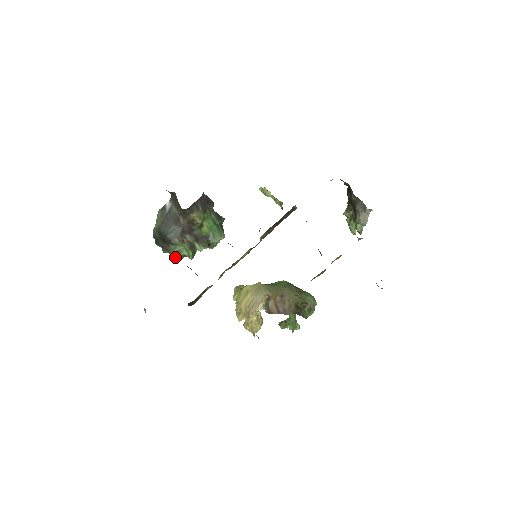
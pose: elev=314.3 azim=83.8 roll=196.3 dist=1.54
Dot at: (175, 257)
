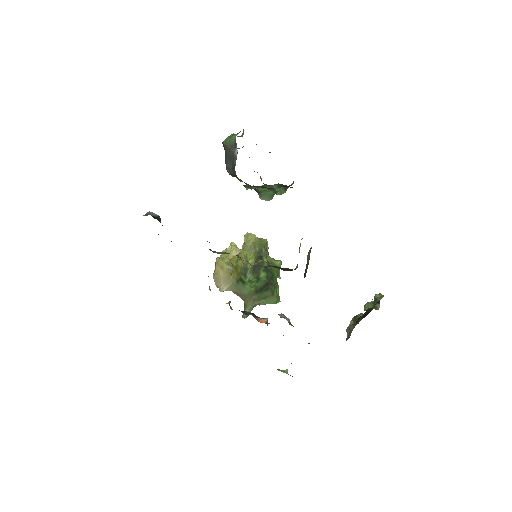
Dot at: occluded
